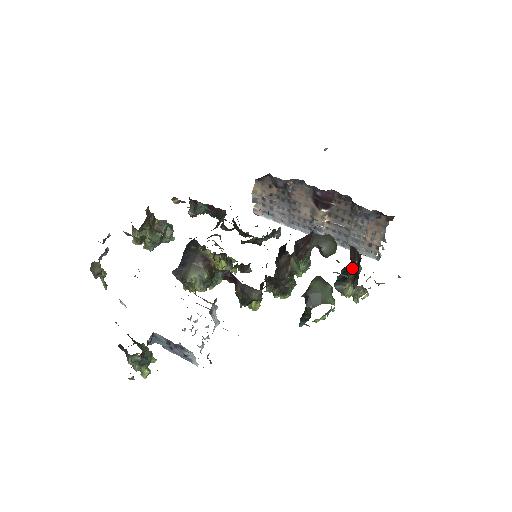
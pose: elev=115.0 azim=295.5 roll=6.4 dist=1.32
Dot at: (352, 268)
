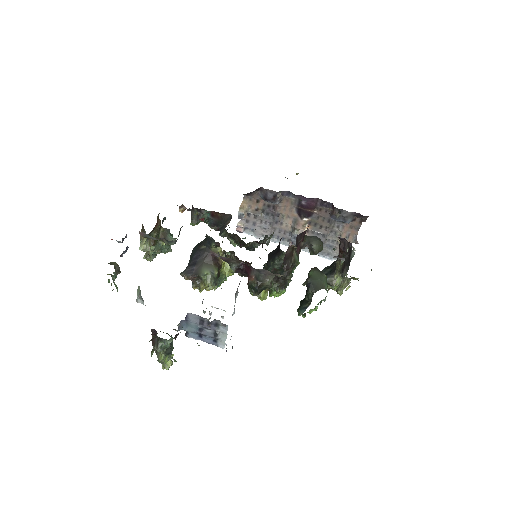
Dot at: (340, 259)
